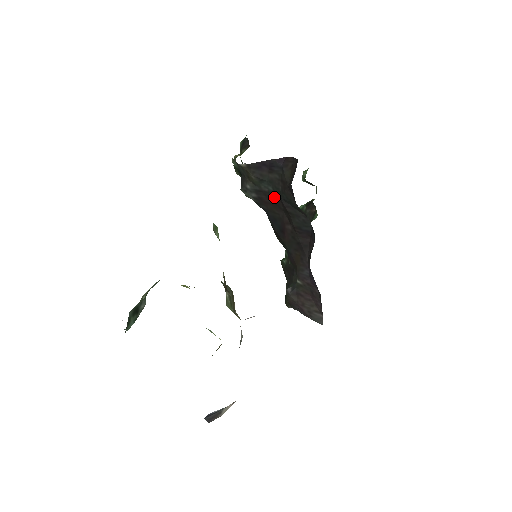
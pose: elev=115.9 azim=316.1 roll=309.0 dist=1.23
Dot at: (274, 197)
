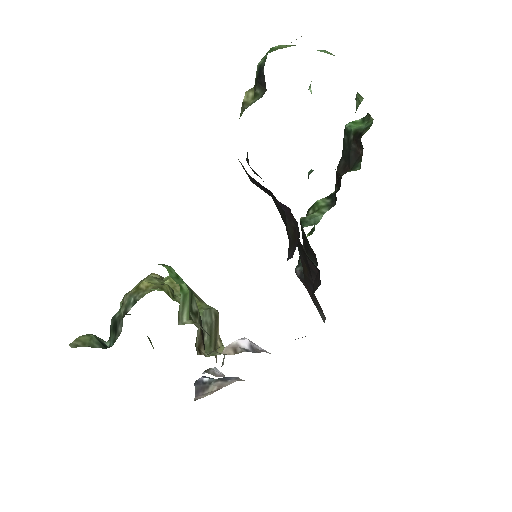
Dot at: occluded
